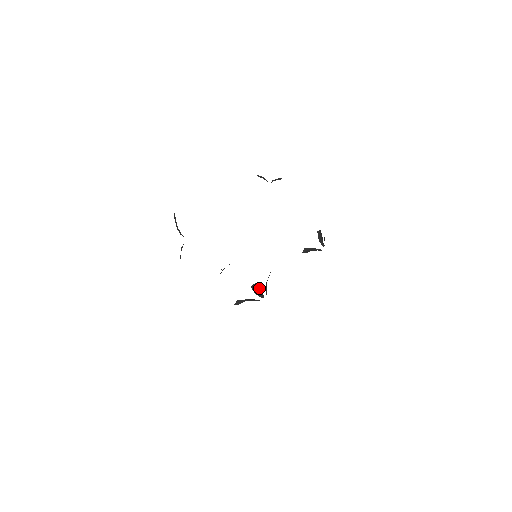
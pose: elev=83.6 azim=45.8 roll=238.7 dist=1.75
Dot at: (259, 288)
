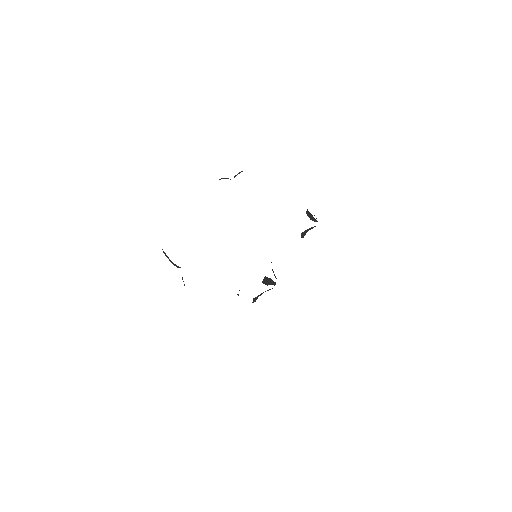
Dot at: (269, 279)
